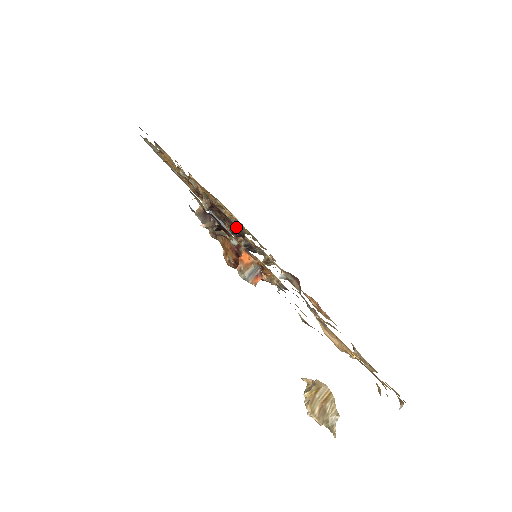
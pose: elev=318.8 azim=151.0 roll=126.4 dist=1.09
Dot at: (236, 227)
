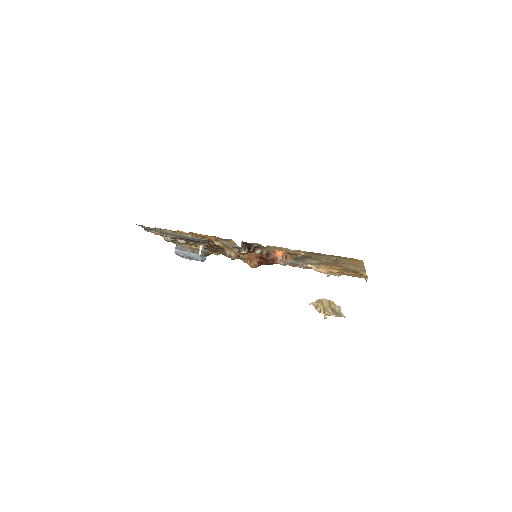
Dot at: occluded
